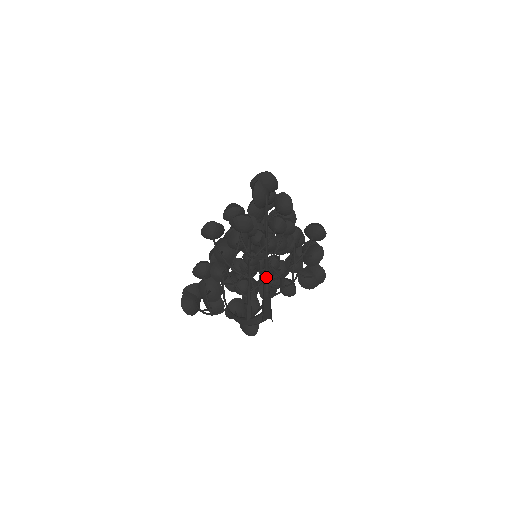
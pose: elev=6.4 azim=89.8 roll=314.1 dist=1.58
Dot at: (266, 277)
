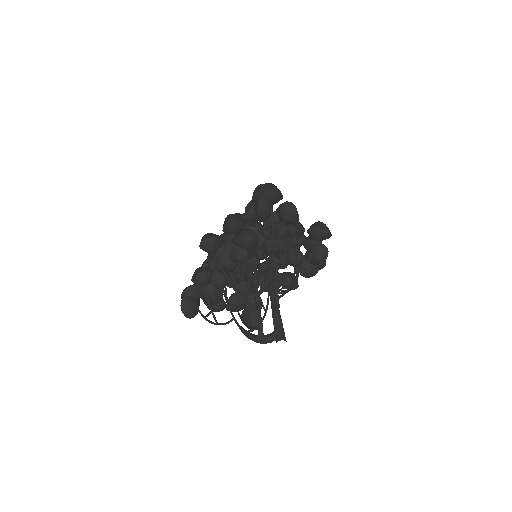
Dot at: (276, 296)
